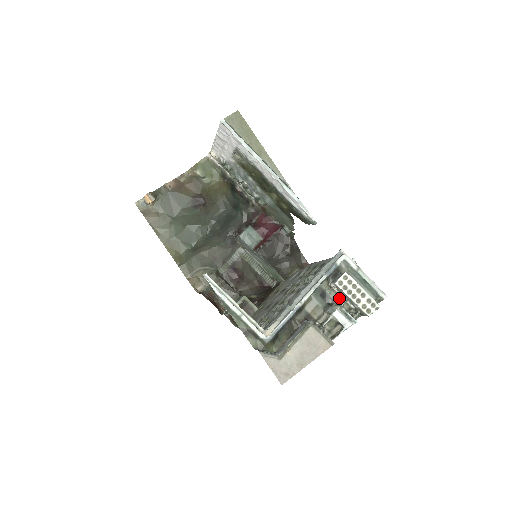
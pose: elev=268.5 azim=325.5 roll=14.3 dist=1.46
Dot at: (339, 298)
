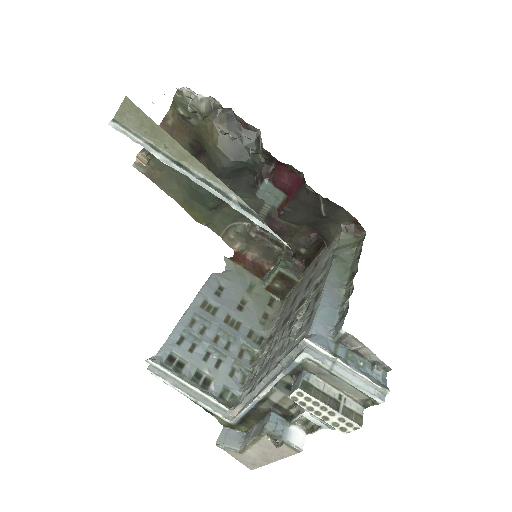
Dot at: occluded
